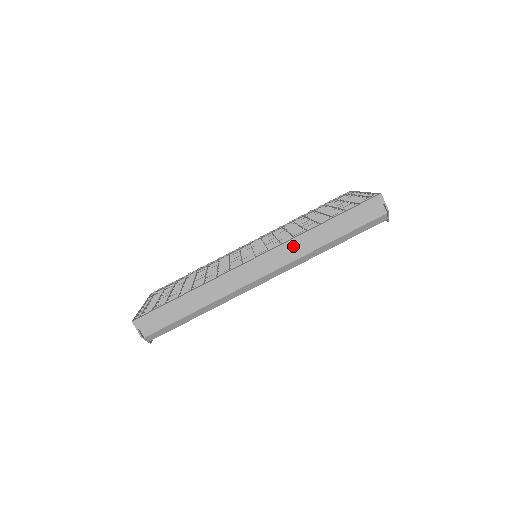
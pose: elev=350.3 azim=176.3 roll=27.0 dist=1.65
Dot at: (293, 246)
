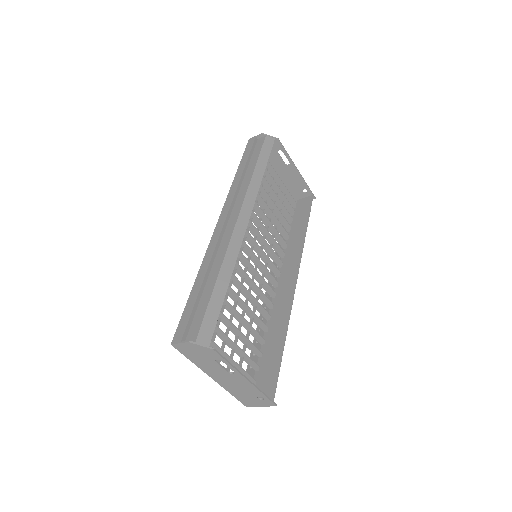
Dot at: (233, 193)
